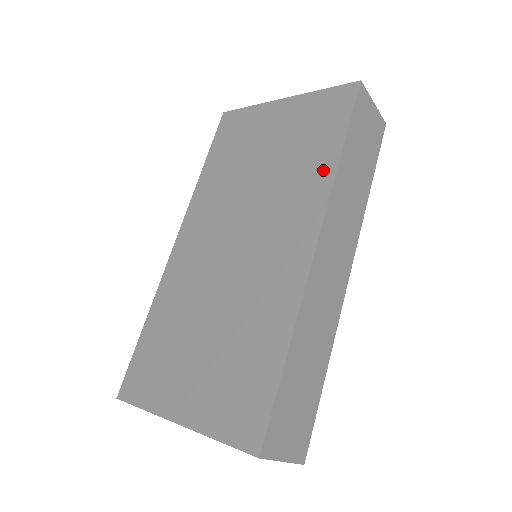
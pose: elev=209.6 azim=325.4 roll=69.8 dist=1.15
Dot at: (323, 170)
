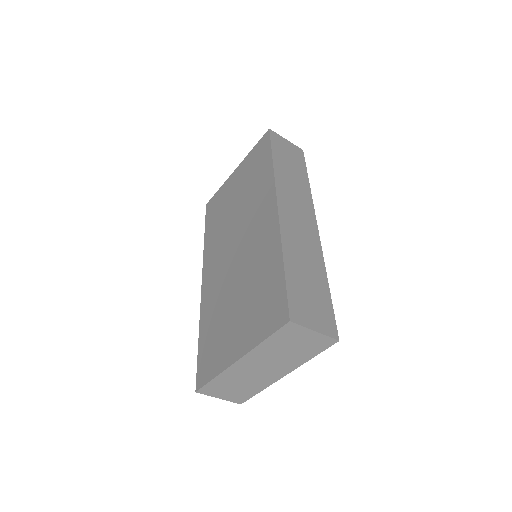
Dot at: (267, 175)
